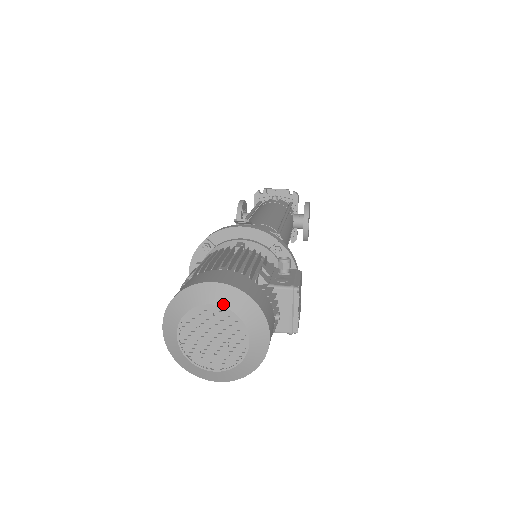
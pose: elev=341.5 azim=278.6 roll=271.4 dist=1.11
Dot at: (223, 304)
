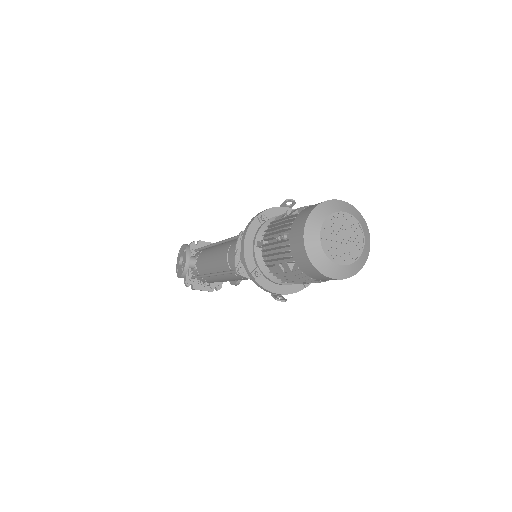
Dot at: (351, 213)
